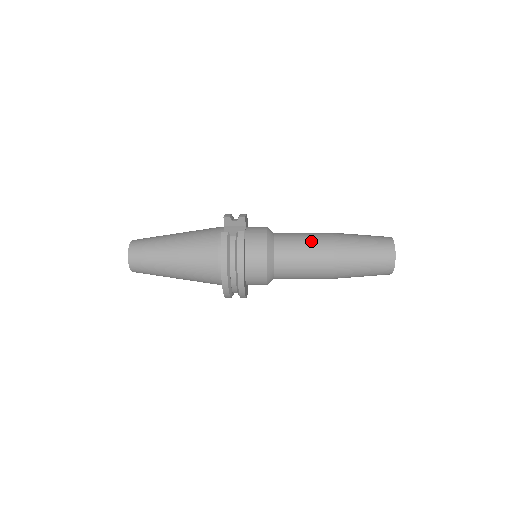
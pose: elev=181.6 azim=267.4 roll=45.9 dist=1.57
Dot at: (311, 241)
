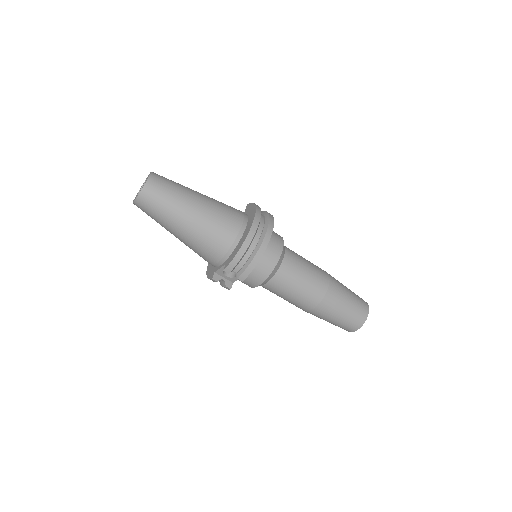
Dot at: occluded
